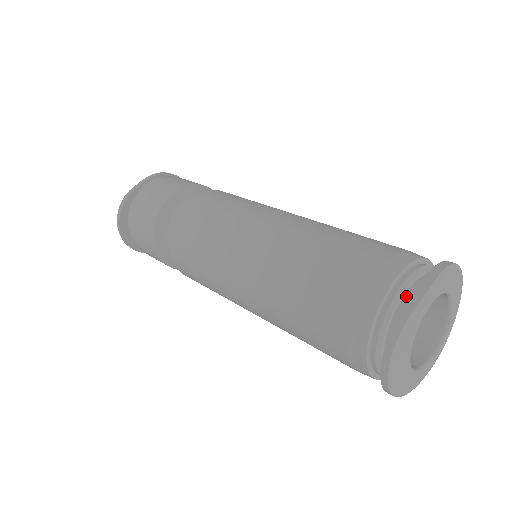
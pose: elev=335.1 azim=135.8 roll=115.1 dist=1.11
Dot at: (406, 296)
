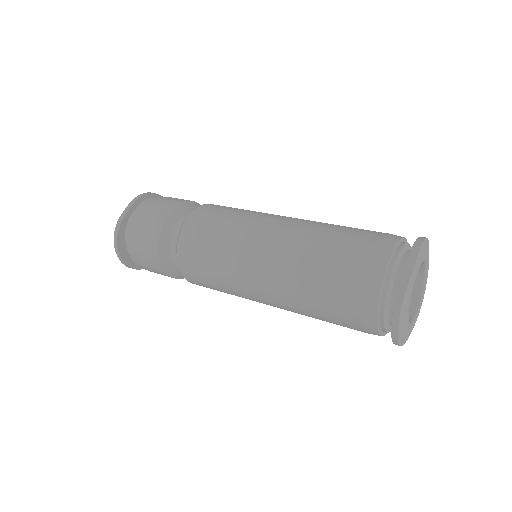
Dot at: (398, 273)
